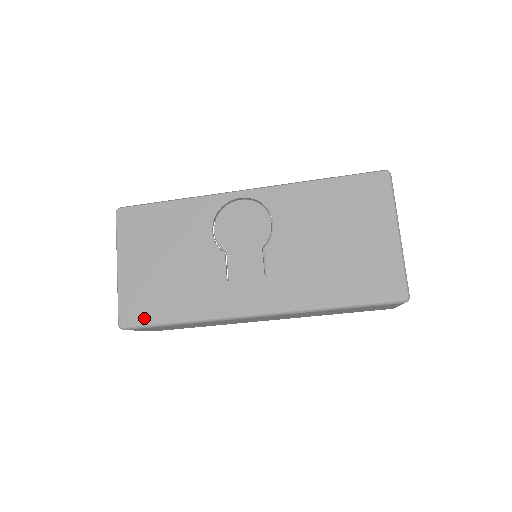
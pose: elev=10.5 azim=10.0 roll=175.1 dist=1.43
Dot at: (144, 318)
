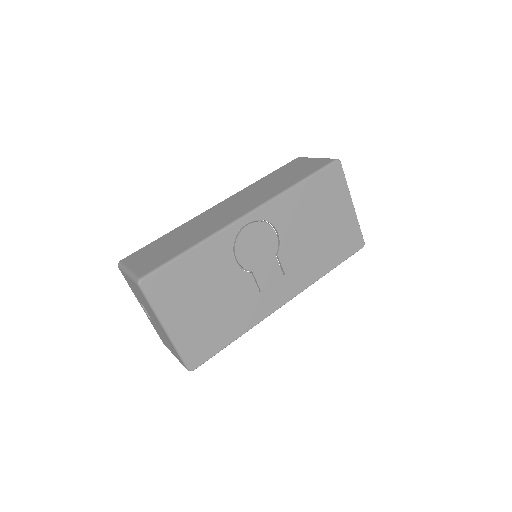
Dot at: (208, 353)
